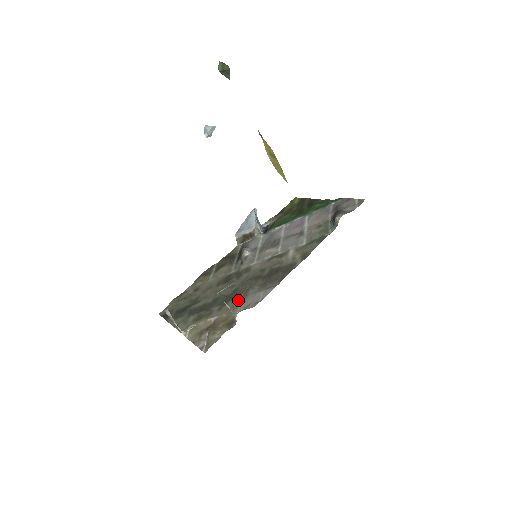
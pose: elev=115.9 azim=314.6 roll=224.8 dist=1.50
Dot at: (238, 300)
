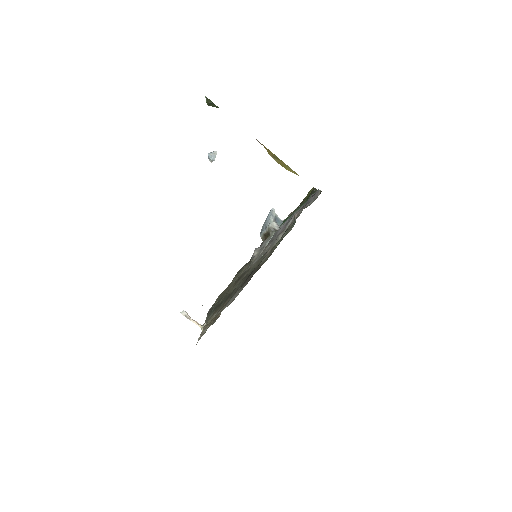
Dot at: (230, 298)
